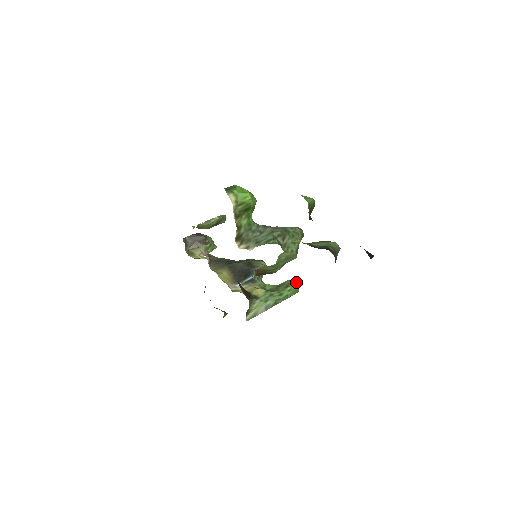
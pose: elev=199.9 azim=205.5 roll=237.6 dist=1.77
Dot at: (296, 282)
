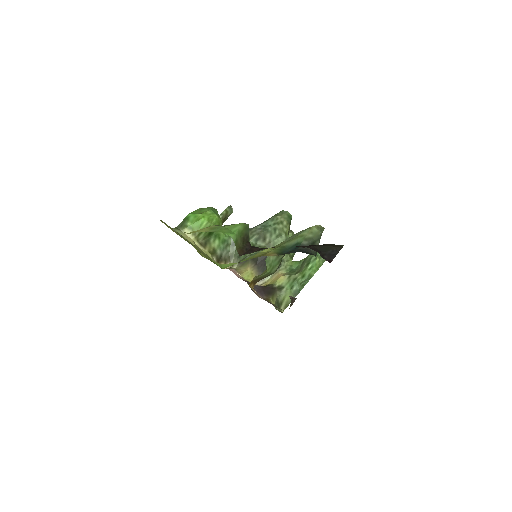
Dot at: occluded
